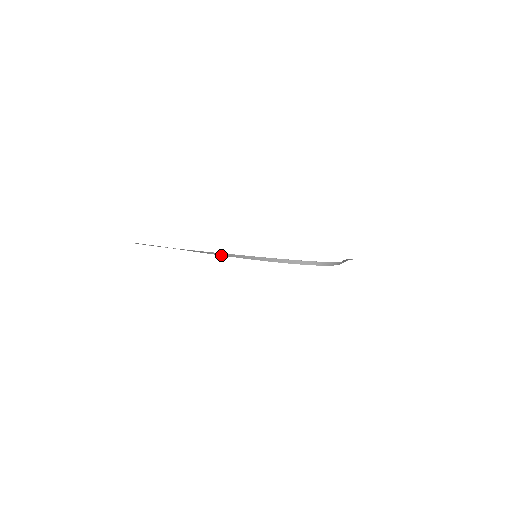
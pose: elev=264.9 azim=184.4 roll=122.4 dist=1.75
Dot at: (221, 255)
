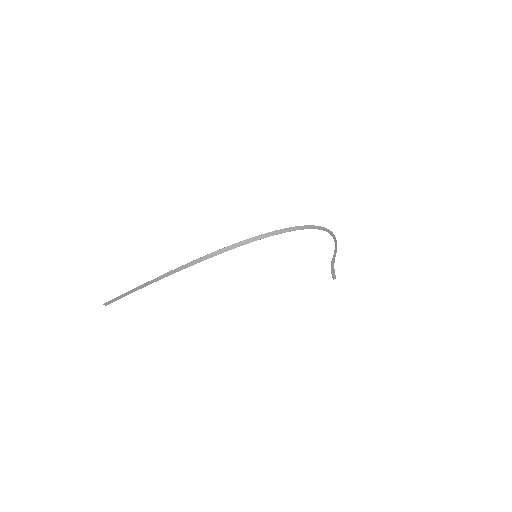
Dot at: (223, 252)
